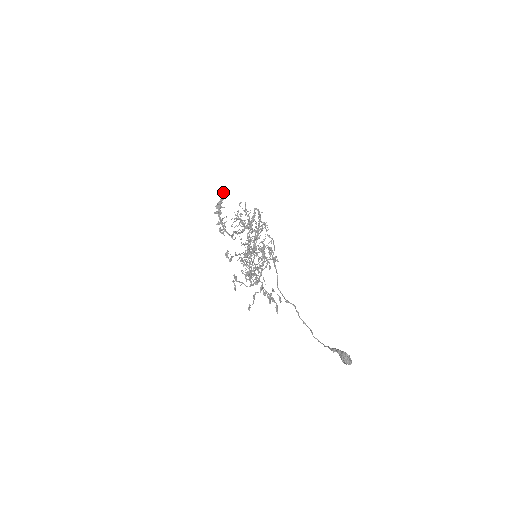
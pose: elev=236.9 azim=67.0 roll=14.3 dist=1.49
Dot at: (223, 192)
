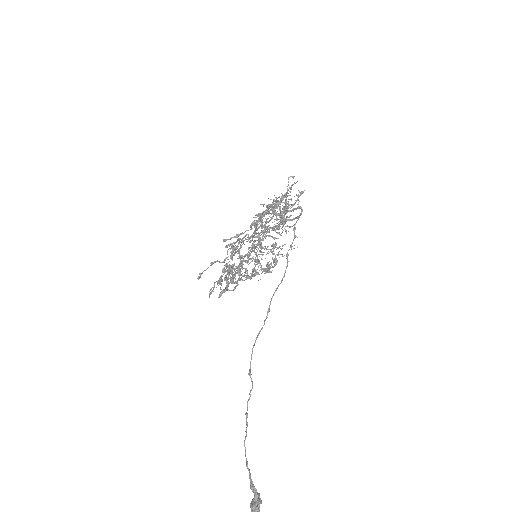
Dot at: (298, 197)
